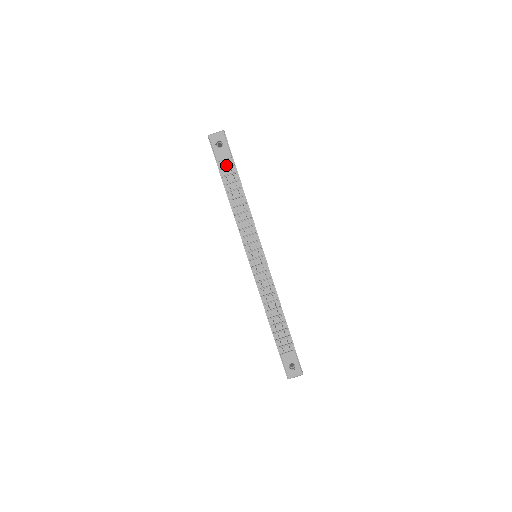
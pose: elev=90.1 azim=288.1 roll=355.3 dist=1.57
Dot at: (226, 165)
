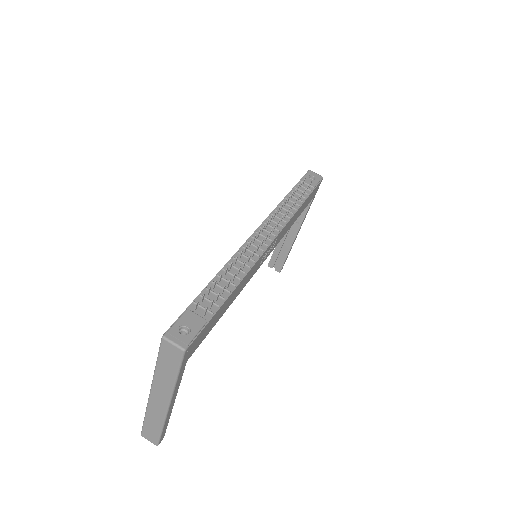
Dot at: (305, 187)
